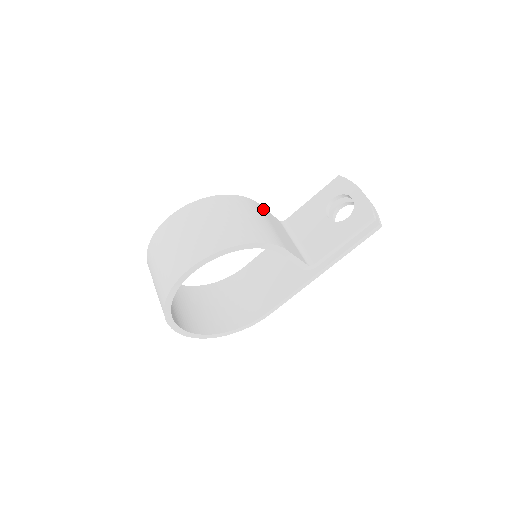
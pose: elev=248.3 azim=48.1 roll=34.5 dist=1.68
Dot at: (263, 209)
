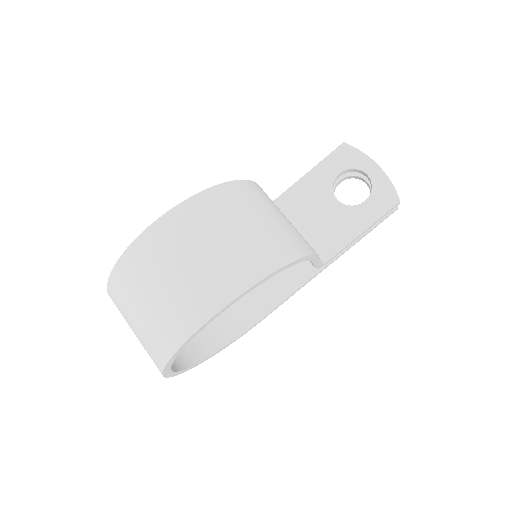
Dot at: occluded
